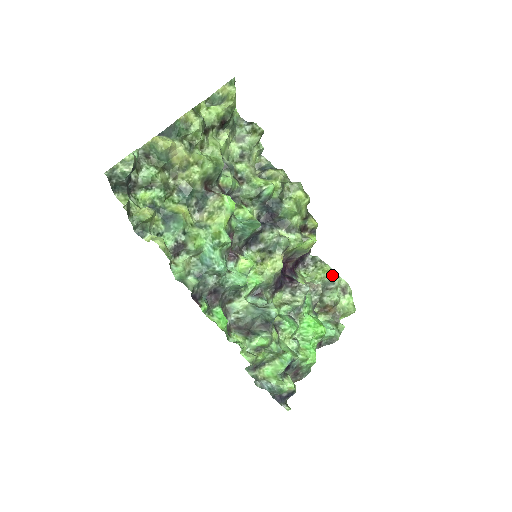
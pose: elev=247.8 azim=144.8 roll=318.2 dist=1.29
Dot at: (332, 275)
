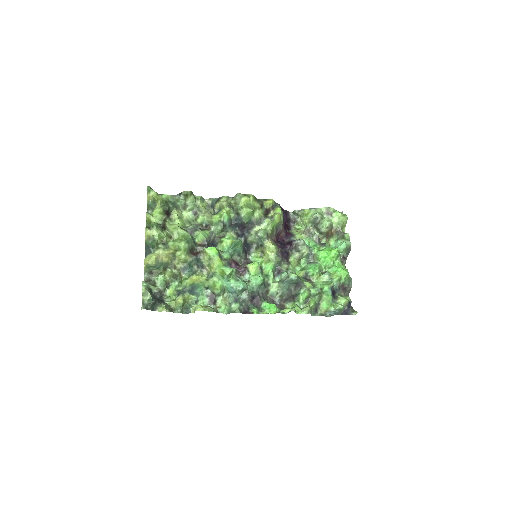
Dot at: (313, 213)
